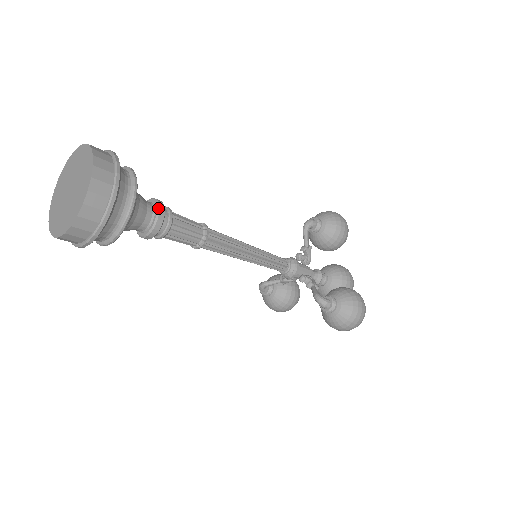
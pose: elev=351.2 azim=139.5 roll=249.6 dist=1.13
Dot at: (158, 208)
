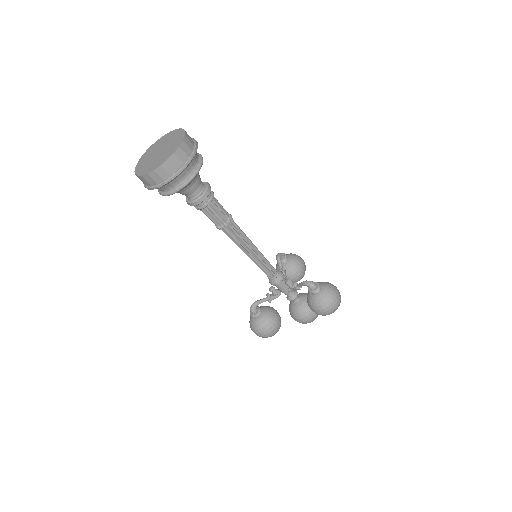
Dot at: (207, 182)
